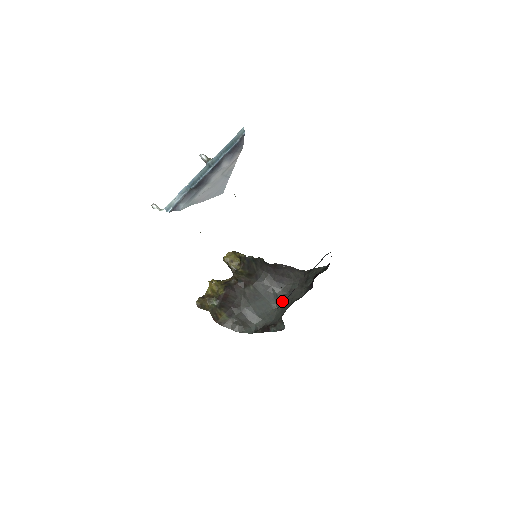
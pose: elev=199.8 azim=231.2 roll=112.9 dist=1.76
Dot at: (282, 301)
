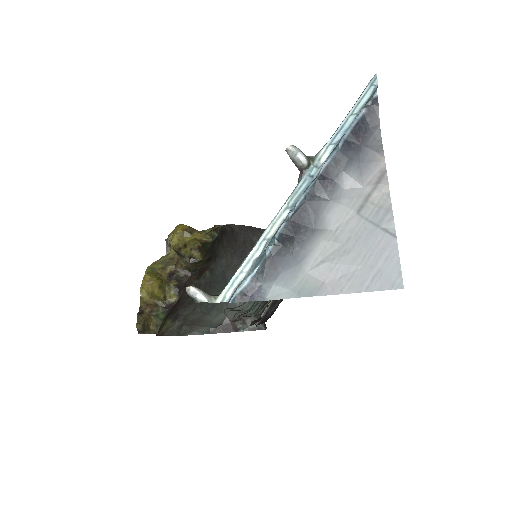
Dot at: occluded
